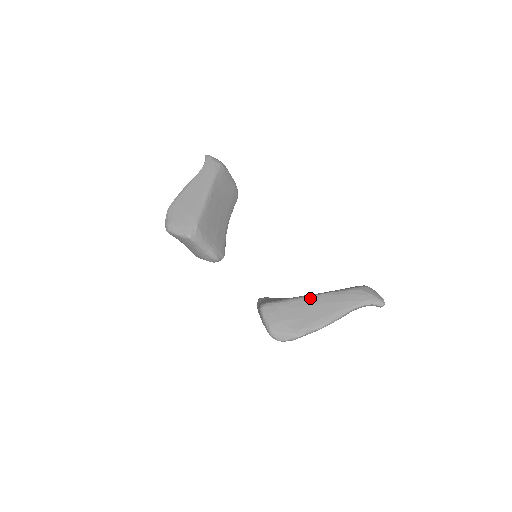
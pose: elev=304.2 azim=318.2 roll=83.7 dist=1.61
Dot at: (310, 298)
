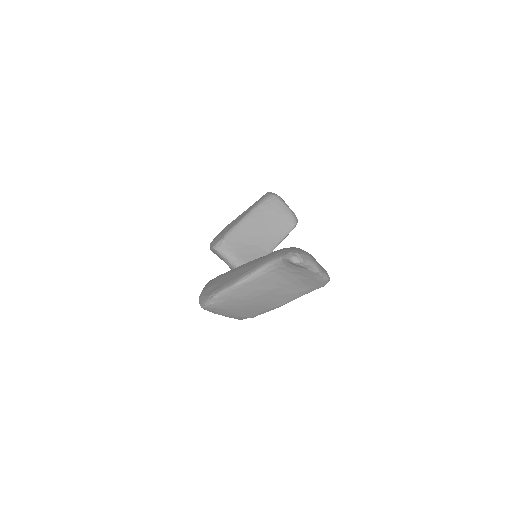
Dot at: (241, 266)
